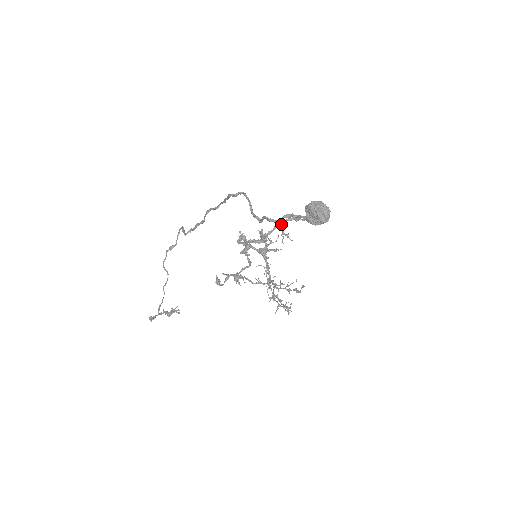
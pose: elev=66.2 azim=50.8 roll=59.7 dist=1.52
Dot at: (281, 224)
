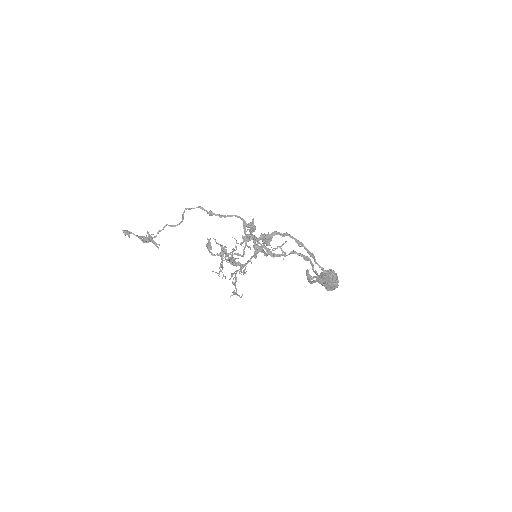
Dot at: (294, 253)
